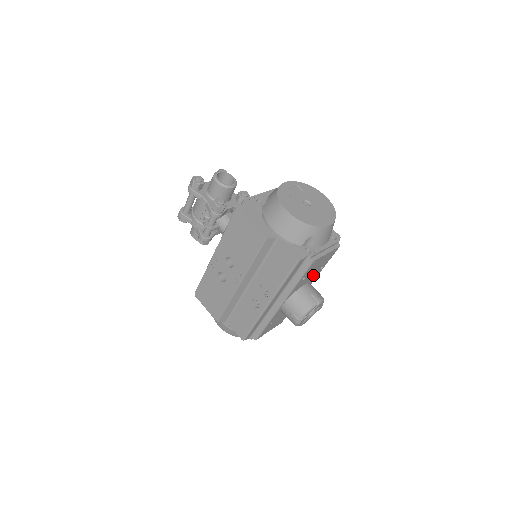
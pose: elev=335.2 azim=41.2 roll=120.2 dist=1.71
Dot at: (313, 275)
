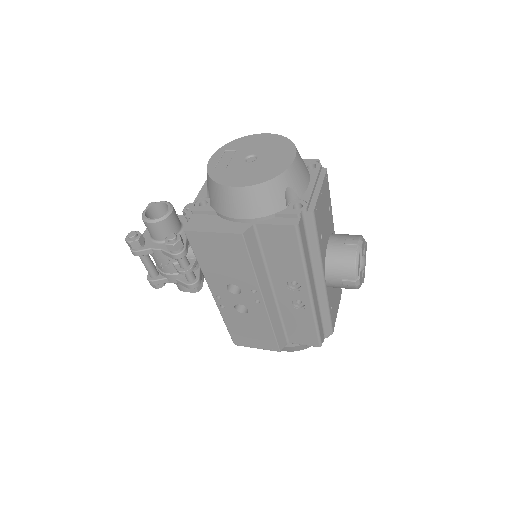
Dot at: (327, 223)
